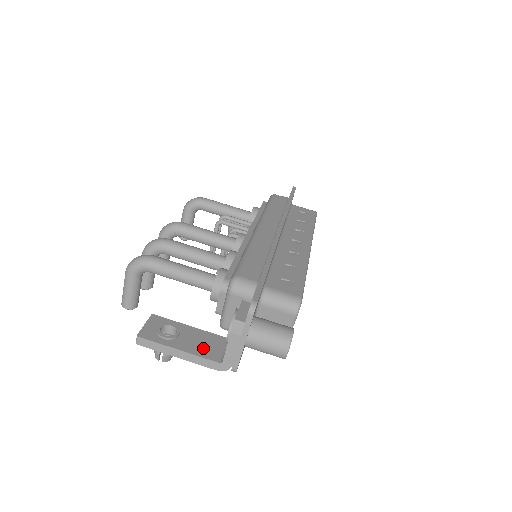
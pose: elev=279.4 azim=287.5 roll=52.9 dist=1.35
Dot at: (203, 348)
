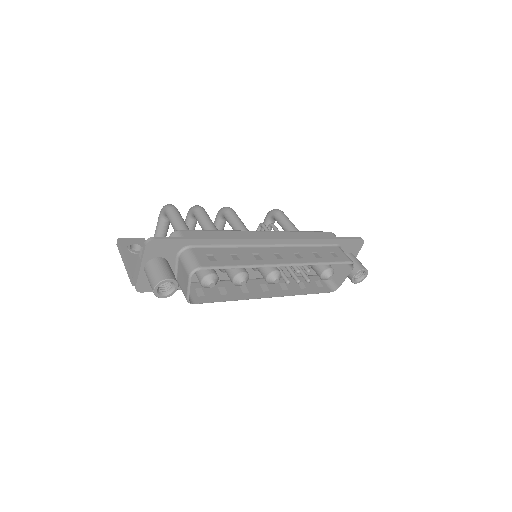
Dot at: occluded
